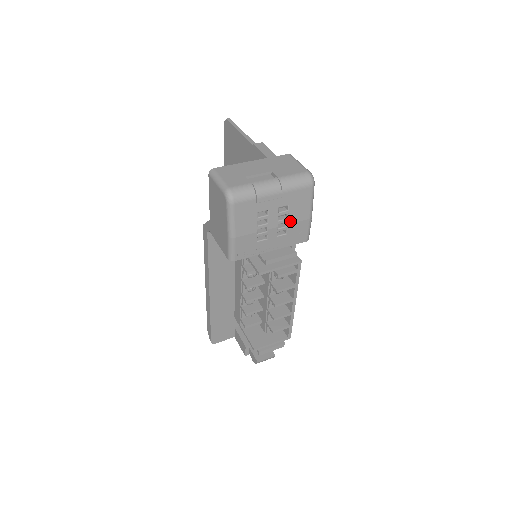
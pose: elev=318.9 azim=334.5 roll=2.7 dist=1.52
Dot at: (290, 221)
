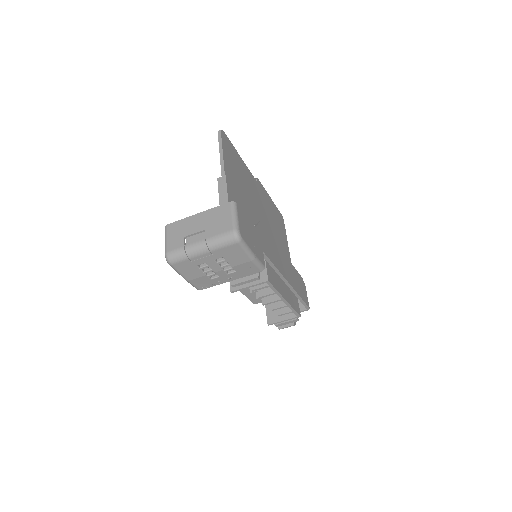
Dot at: (232, 265)
